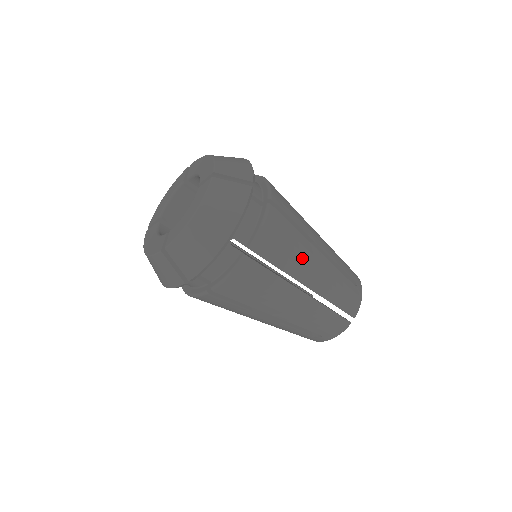
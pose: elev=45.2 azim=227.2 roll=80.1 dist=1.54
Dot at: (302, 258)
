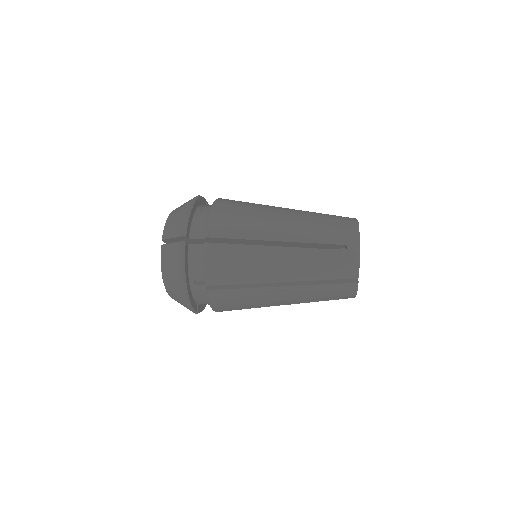
Dot at: (259, 265)
